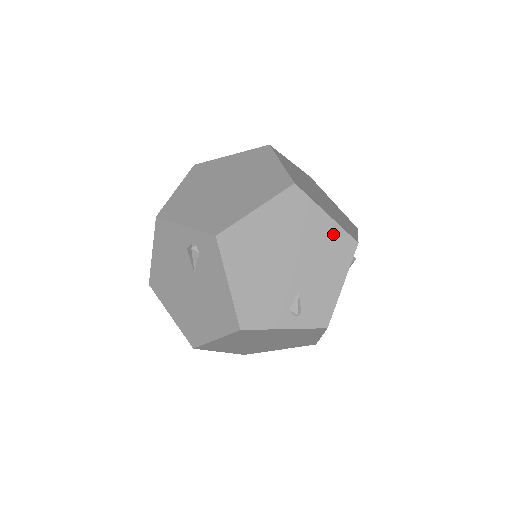
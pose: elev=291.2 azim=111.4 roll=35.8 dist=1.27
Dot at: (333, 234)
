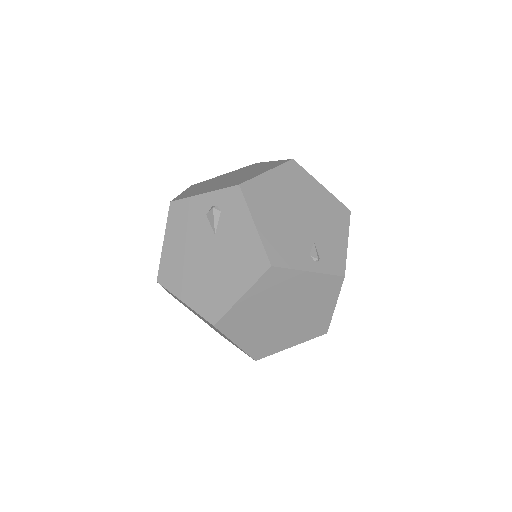
Dot at: (330, 201)
